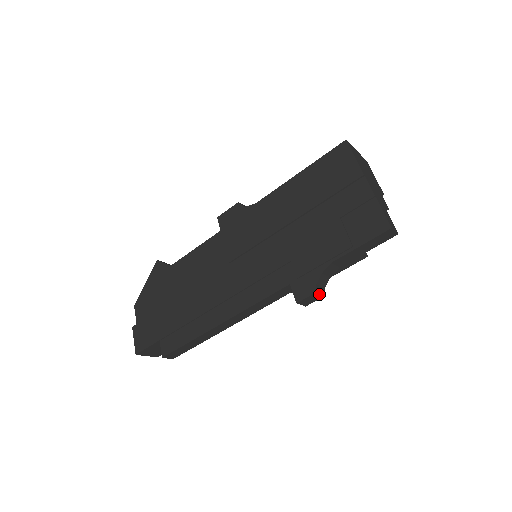
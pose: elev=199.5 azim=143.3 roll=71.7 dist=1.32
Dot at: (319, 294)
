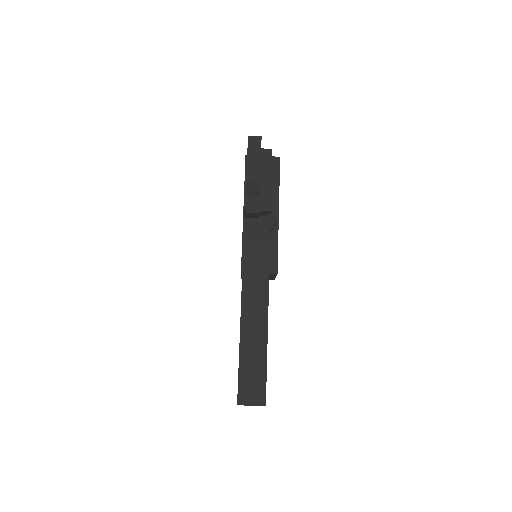
Dot at: (252, 196)
